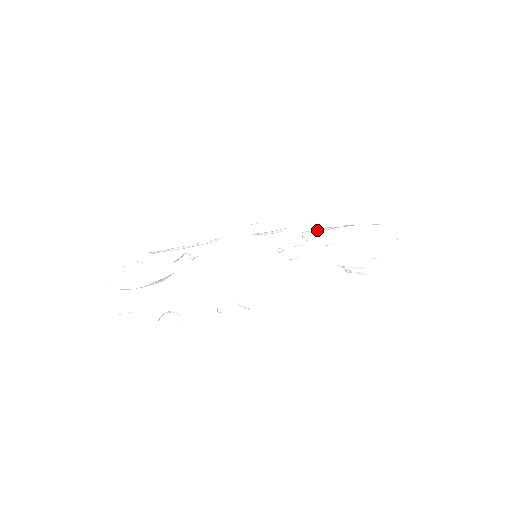
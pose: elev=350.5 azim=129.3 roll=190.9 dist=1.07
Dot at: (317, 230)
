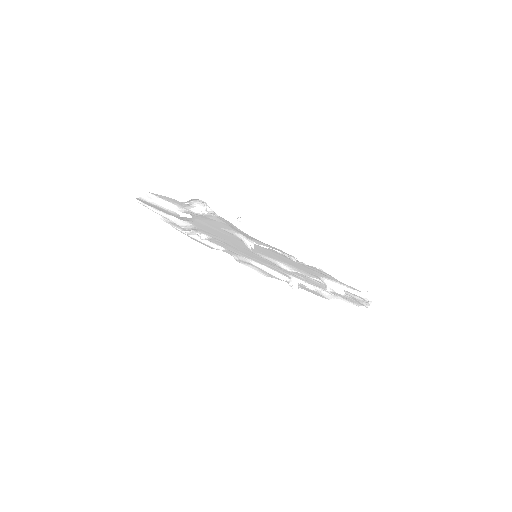
Dot at: (304, 281)
